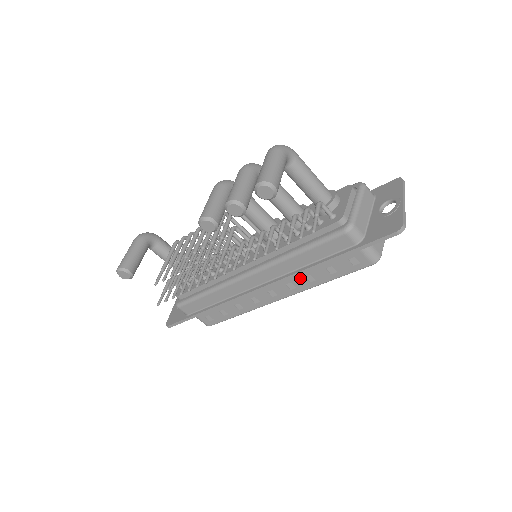
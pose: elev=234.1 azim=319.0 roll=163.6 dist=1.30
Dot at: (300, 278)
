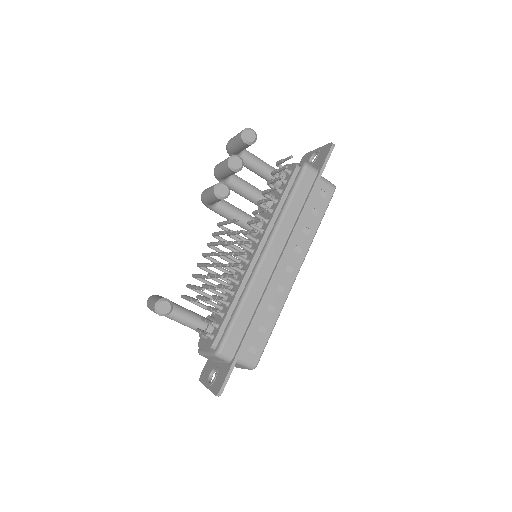
Dot at: (300, 235)
